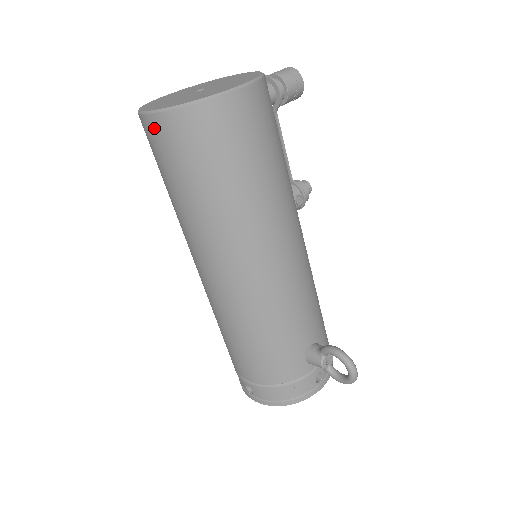
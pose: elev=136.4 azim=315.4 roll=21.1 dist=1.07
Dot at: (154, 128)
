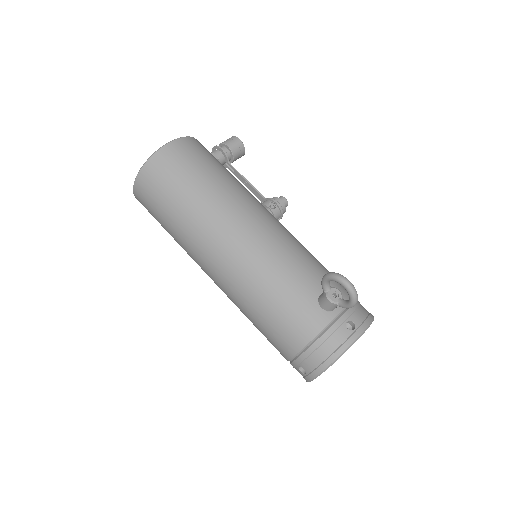
Dot at: (139, 194)
